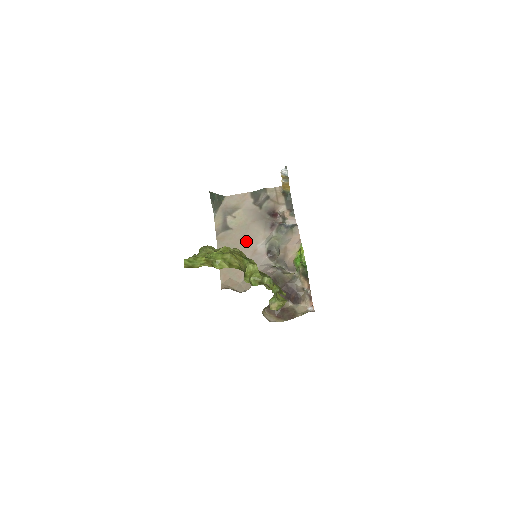
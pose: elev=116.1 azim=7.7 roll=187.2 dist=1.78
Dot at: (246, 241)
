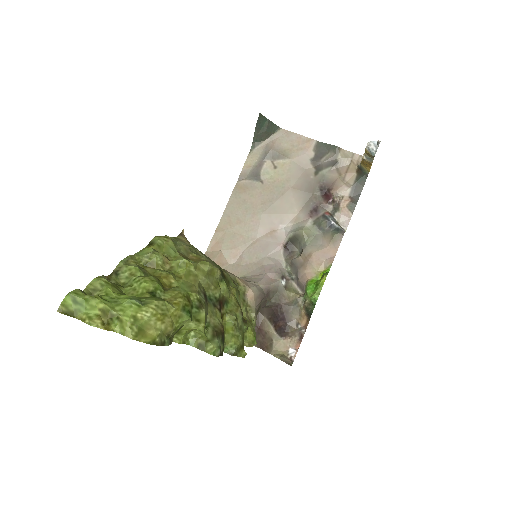
Dot at: (269, 211)
